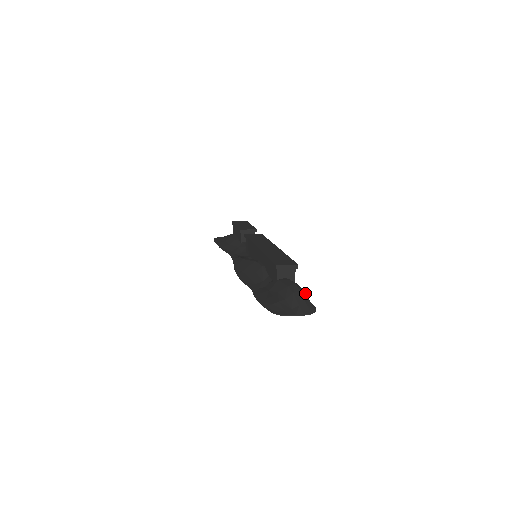
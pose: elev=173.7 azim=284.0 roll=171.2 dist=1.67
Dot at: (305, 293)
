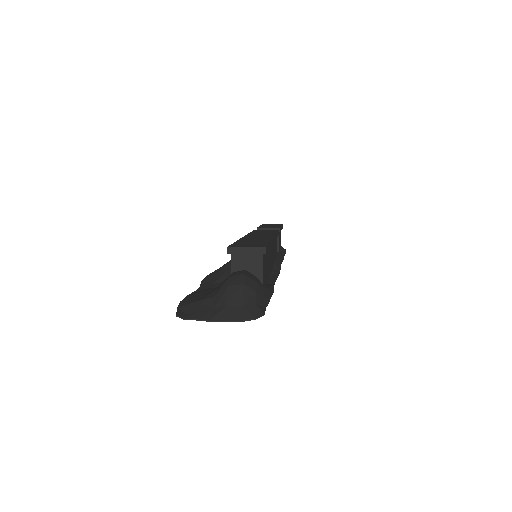
Dot at: (255, 289)
